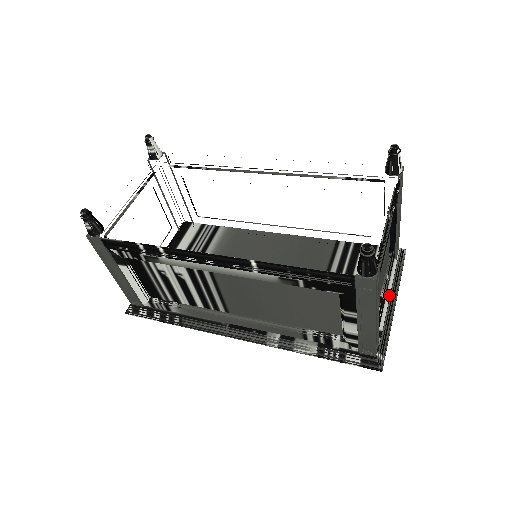
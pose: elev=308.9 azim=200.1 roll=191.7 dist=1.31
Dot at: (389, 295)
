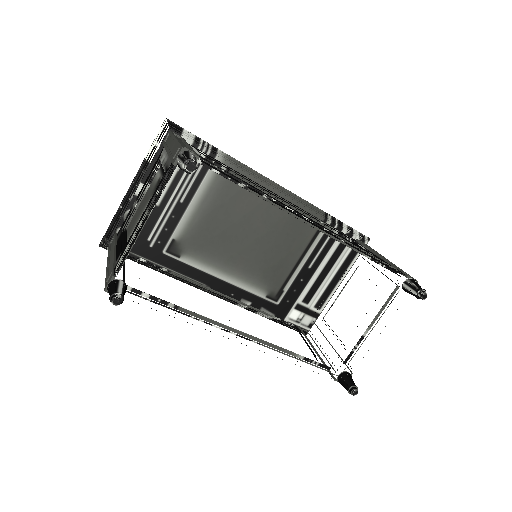
Dot at: (338, 286)
